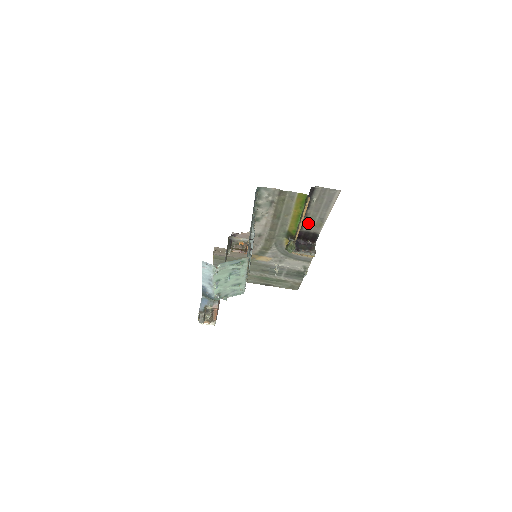
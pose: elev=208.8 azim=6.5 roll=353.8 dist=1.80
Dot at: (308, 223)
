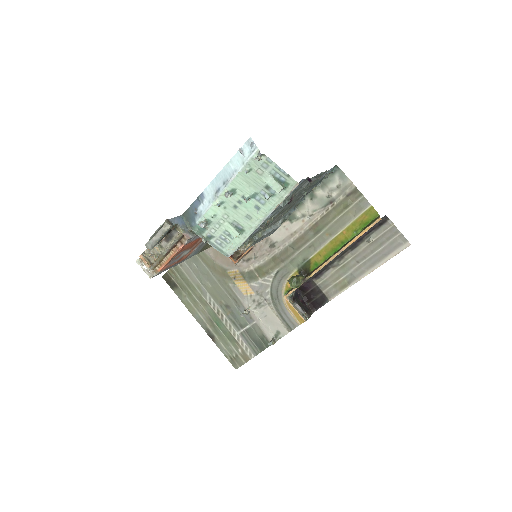
Dot at: (332, 274)
